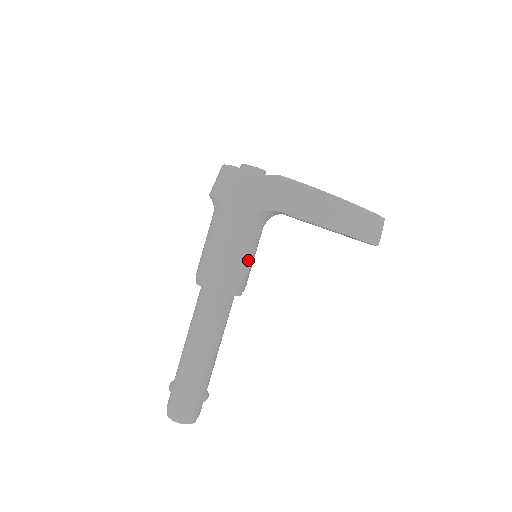
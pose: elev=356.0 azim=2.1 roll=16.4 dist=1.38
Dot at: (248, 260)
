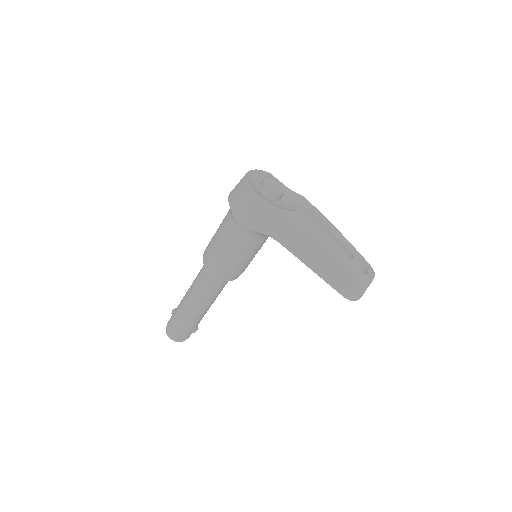
Dot at: (244, 260)
